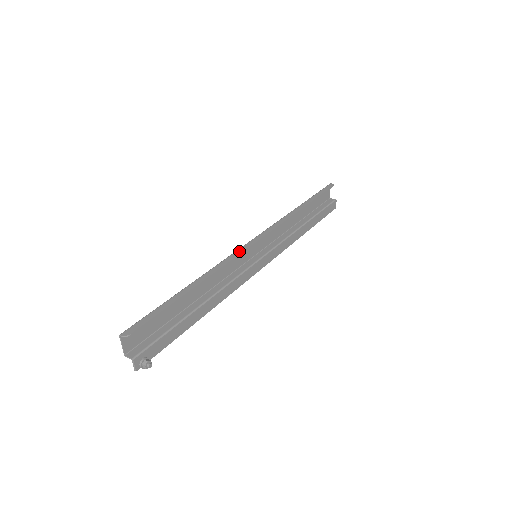
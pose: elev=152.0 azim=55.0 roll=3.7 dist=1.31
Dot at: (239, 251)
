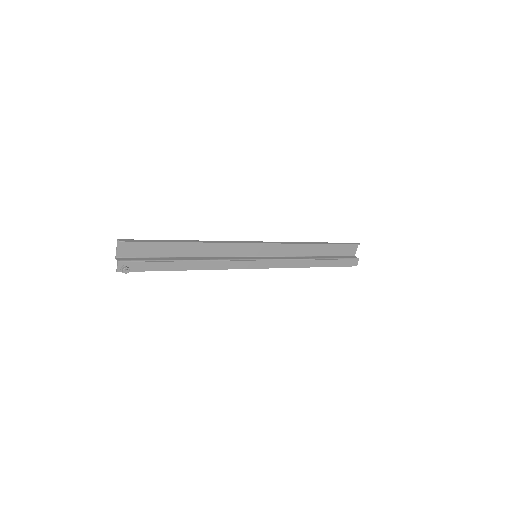
Dot at: (241, 242)
